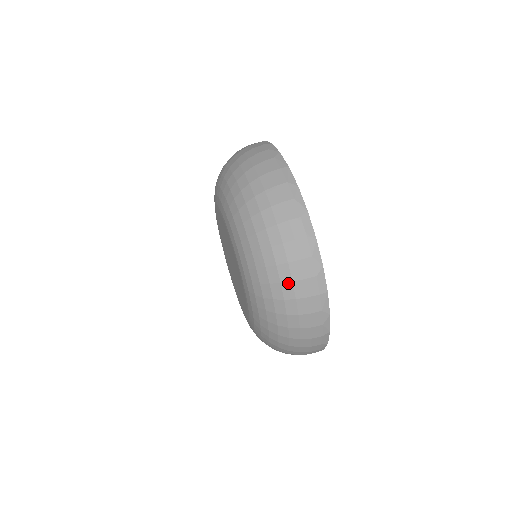
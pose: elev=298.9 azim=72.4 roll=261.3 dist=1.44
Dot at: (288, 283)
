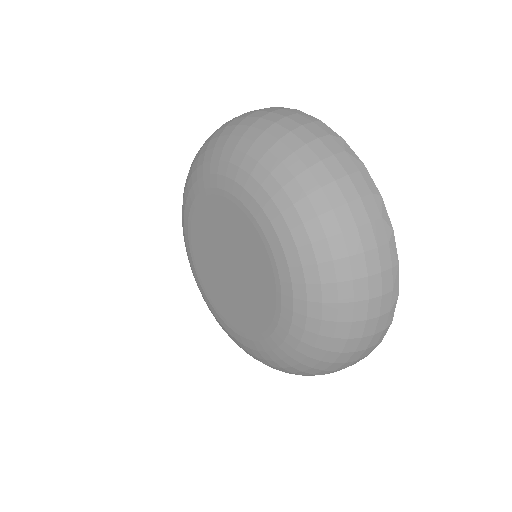
Dot at: (272, 126)
